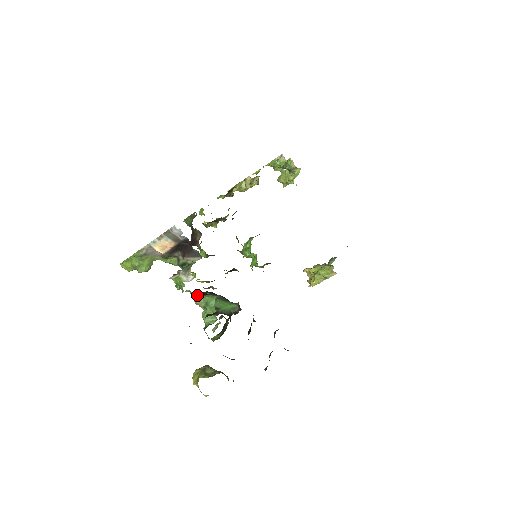
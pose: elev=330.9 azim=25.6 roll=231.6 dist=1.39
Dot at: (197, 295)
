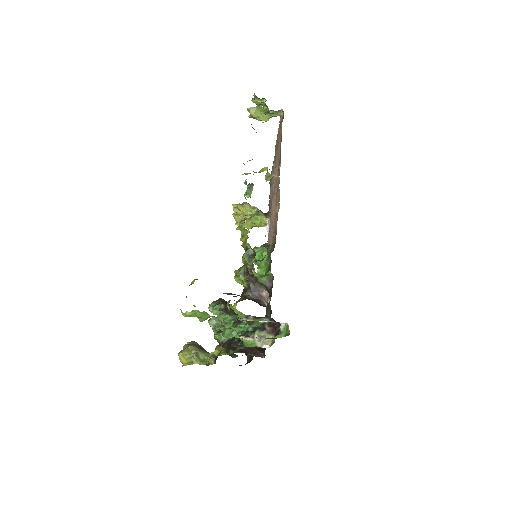
Dot at: occluded
